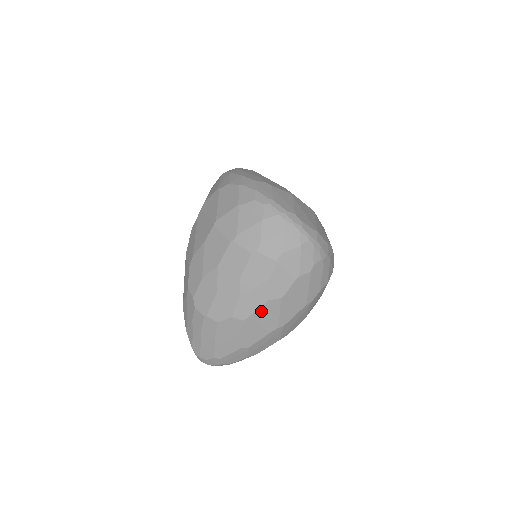
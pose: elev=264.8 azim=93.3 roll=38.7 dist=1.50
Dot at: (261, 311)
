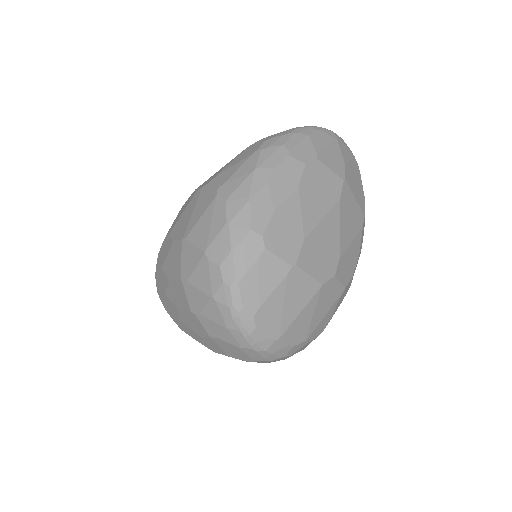
Dot at: occluded
